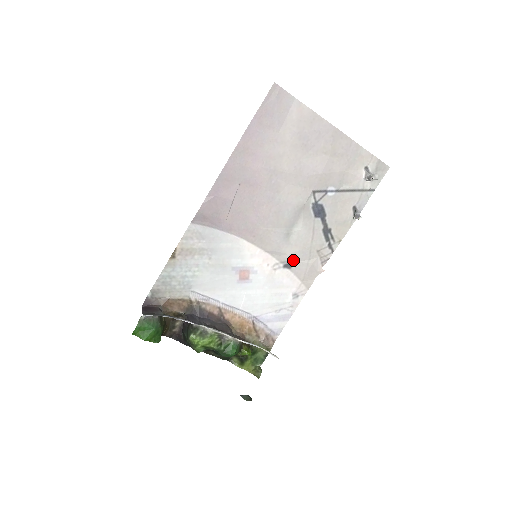
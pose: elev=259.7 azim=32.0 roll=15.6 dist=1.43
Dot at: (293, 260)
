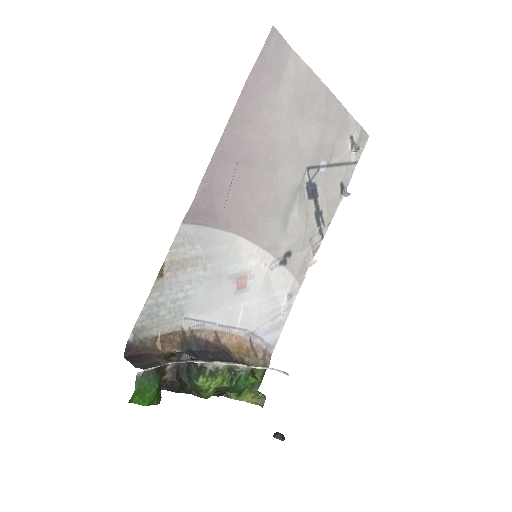
Dot at: (288, 254)
